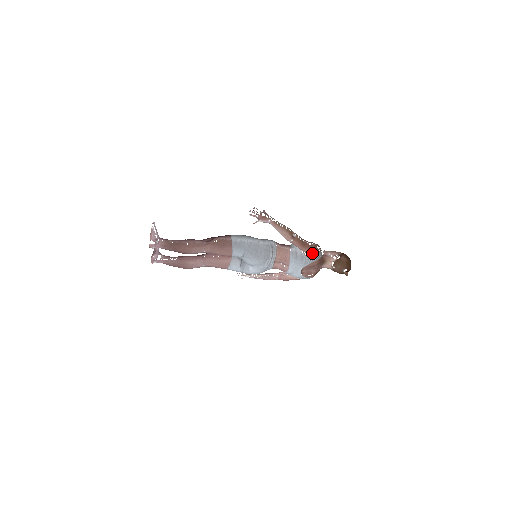
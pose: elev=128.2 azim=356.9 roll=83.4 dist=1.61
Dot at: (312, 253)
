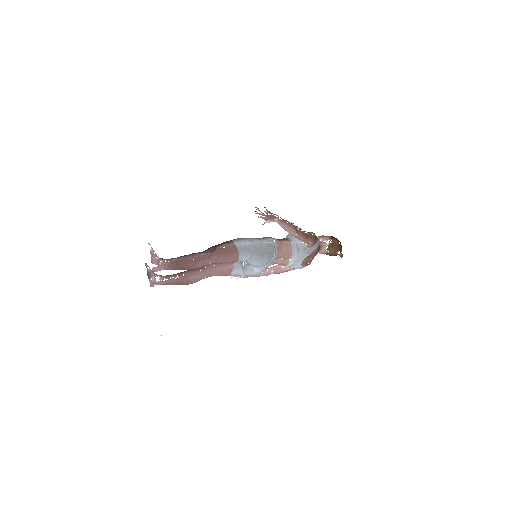
Dot at: (313, 243)
